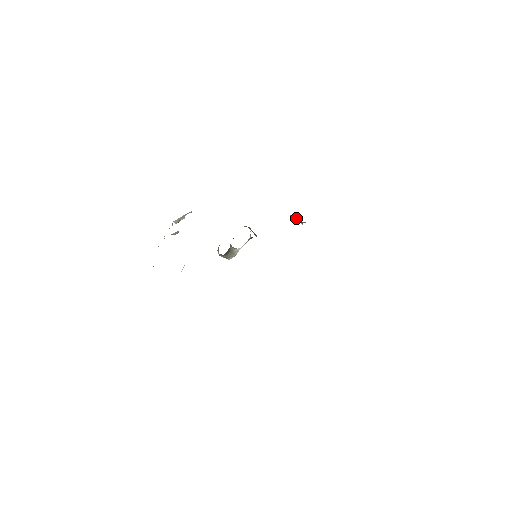
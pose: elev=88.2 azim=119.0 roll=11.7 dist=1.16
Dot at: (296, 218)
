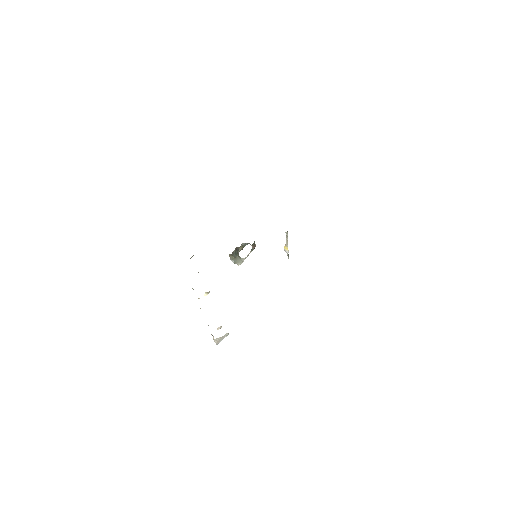
Dot at: (286, 244)
